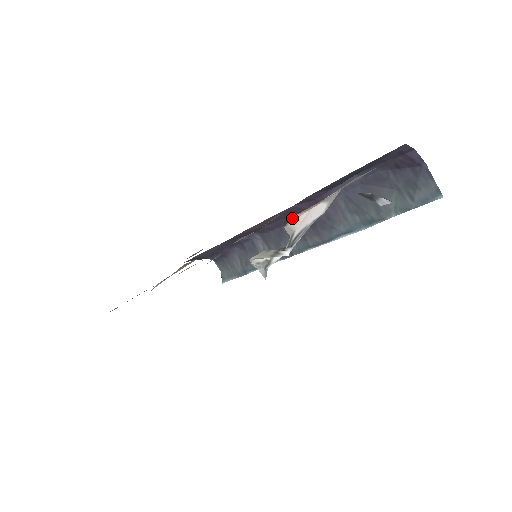
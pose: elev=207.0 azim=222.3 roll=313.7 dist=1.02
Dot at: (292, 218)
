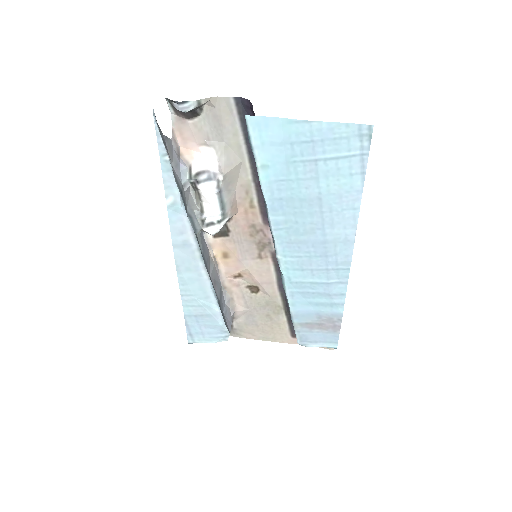
Dot at: (181, 149)
